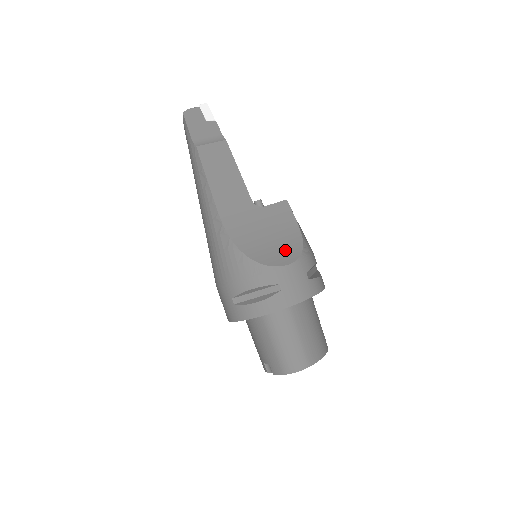
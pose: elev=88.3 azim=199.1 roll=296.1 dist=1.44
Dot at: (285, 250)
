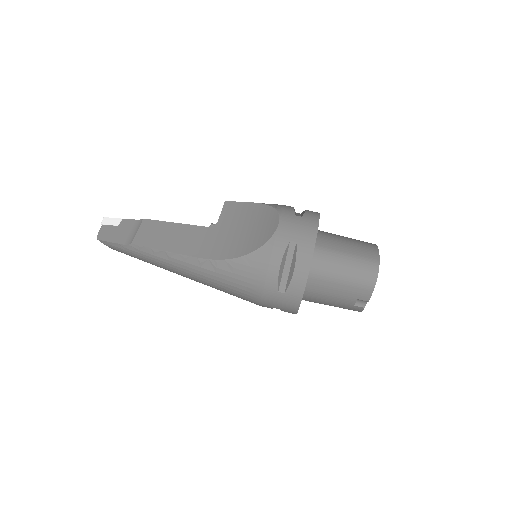
Dot at: (265, 222)
